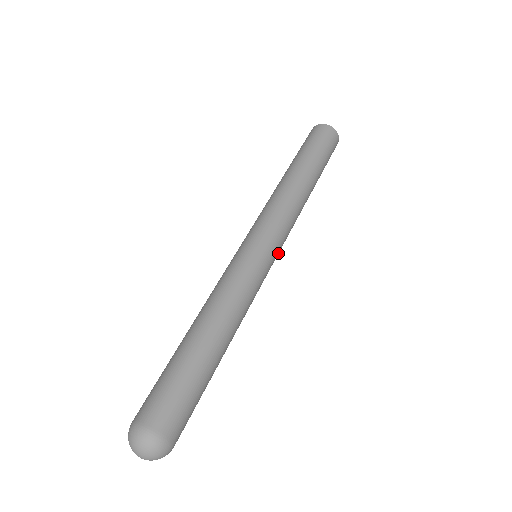
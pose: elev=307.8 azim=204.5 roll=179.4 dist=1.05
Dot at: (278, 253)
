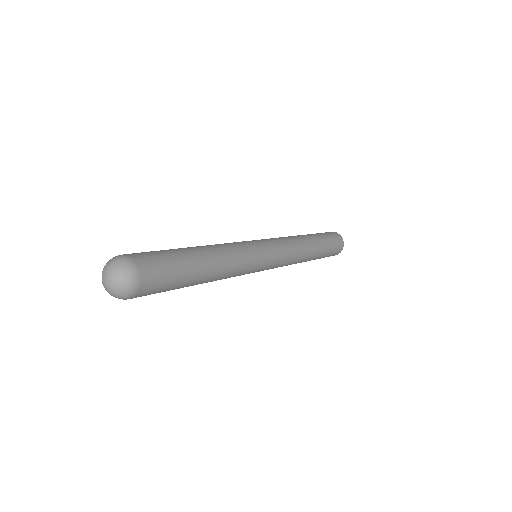
Dot at: (276, 256)
